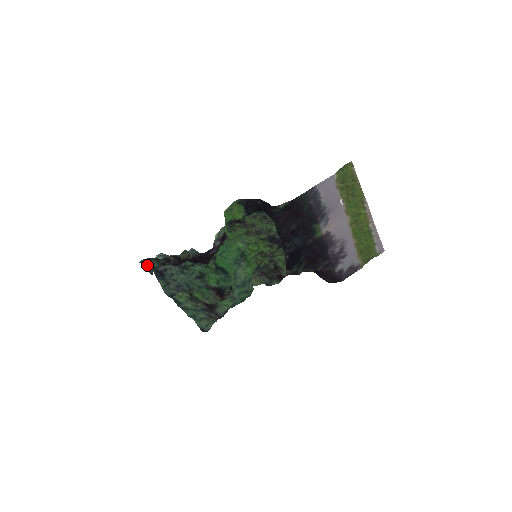
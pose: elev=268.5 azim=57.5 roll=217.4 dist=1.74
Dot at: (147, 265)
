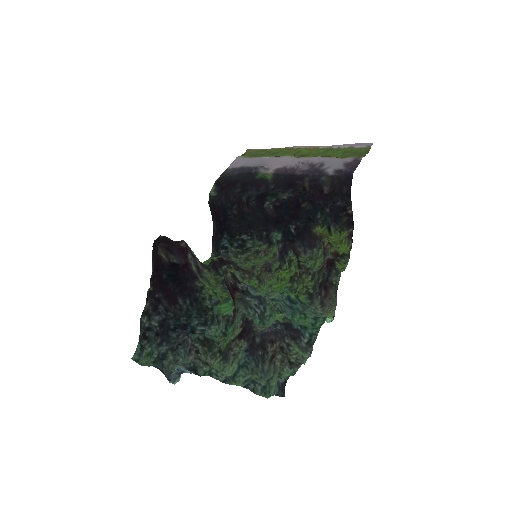
Dot at: (147, 362)
